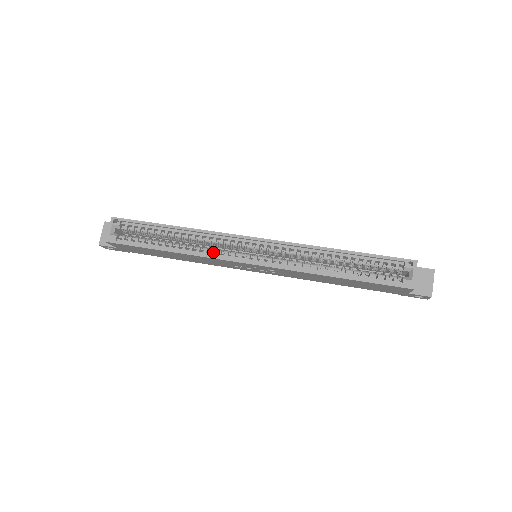
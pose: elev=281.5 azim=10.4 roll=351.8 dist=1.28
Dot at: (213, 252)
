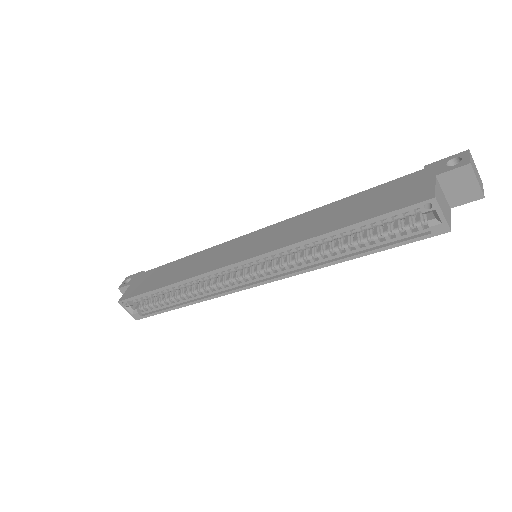
Dot at: (217, 289)
